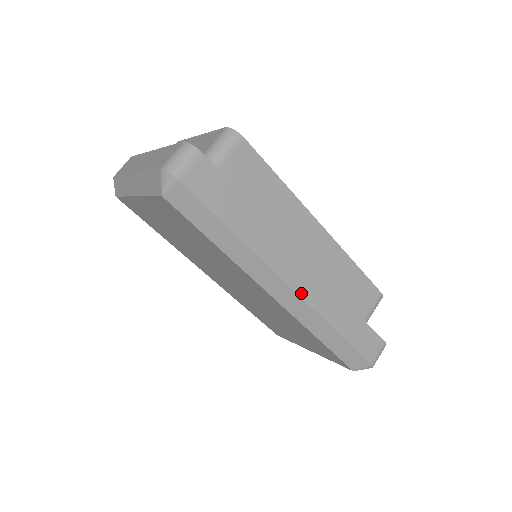
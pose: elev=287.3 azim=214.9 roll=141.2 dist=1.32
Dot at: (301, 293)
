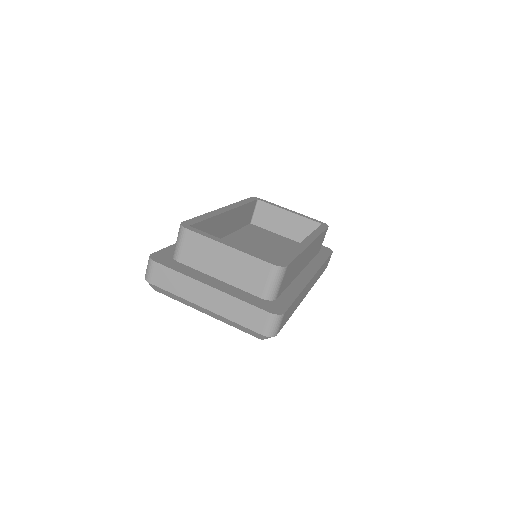
Dot at: (310, 289)
